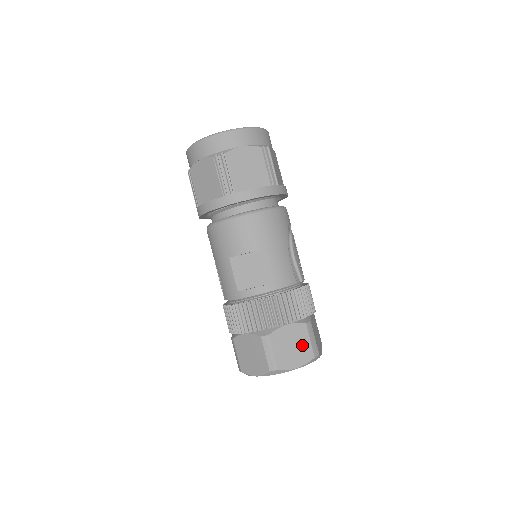
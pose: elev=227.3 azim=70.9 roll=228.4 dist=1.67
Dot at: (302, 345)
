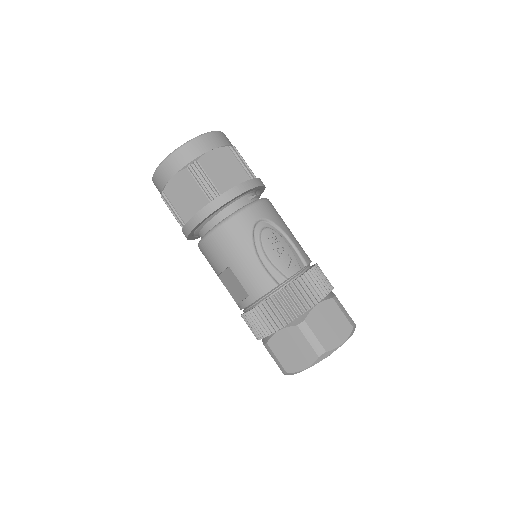
Dot at: (301, 347)
